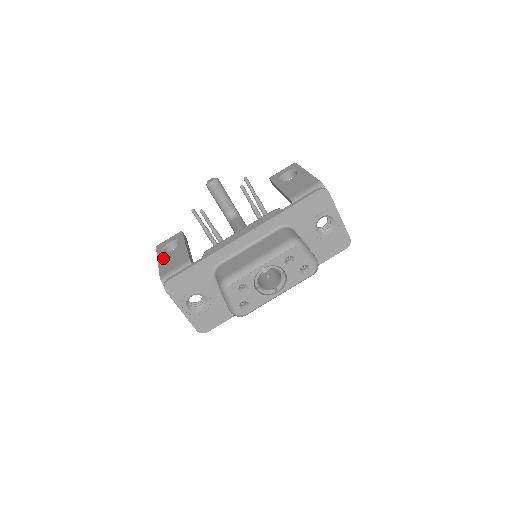
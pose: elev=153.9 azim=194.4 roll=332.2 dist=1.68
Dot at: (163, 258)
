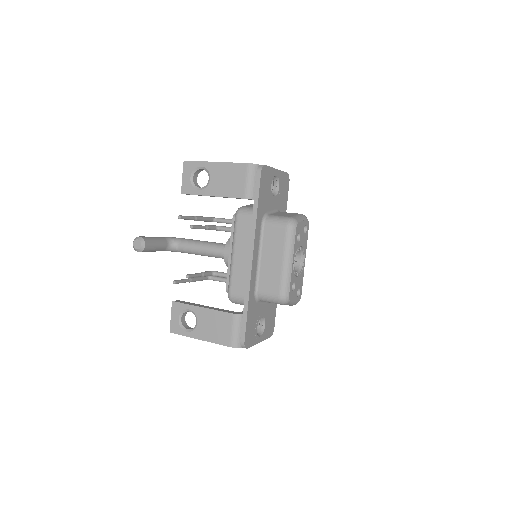
Dot at: (201, 334)
